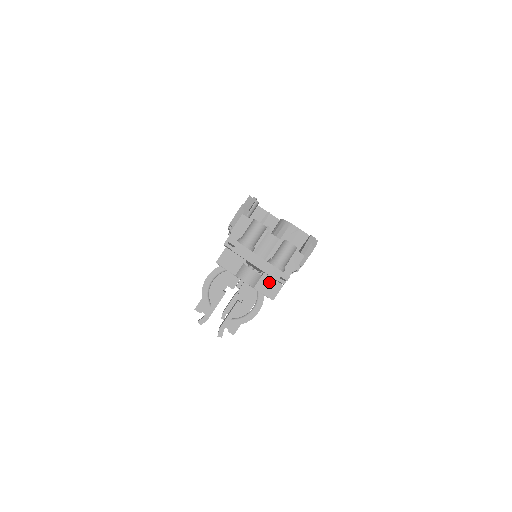
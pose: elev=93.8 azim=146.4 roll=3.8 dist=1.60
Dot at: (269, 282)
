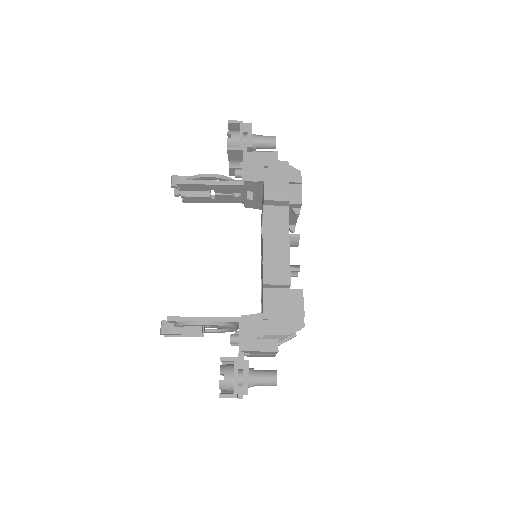
Dot at: occluded
